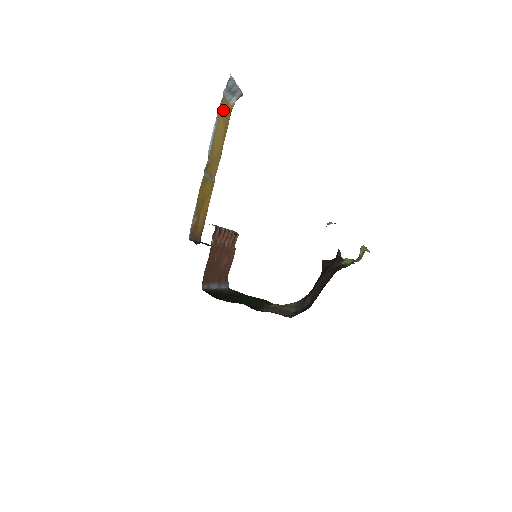
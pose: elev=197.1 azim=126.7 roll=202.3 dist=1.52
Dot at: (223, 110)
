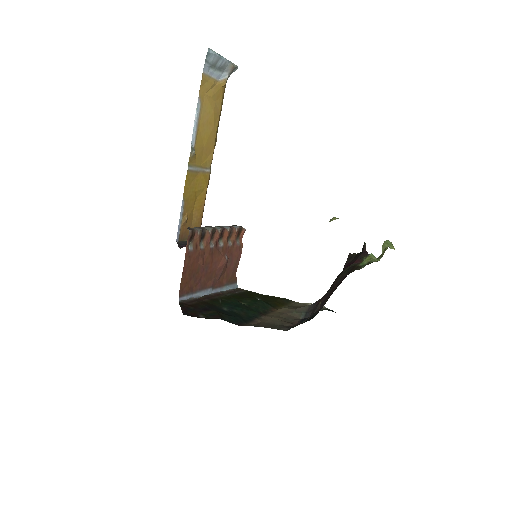
Dot at: (208, 91)
